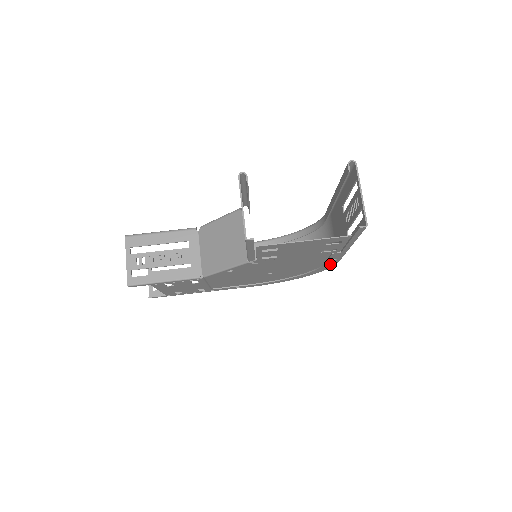
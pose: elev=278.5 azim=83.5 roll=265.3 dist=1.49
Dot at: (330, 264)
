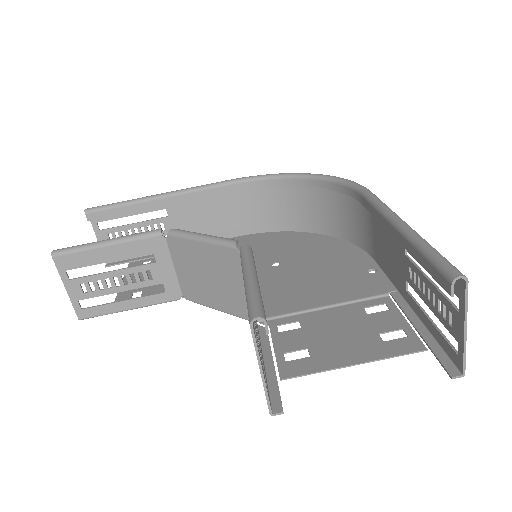
Dot at: (362, 259)
